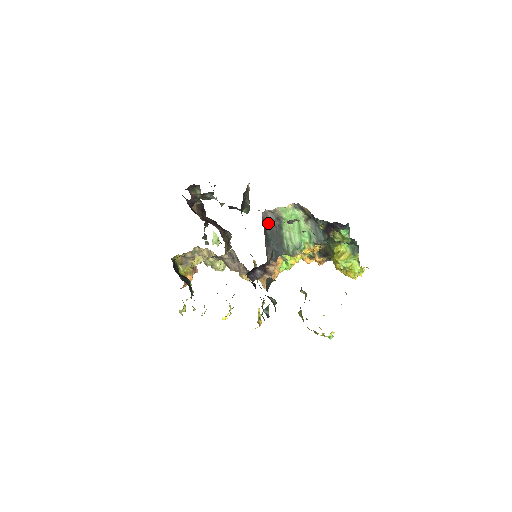
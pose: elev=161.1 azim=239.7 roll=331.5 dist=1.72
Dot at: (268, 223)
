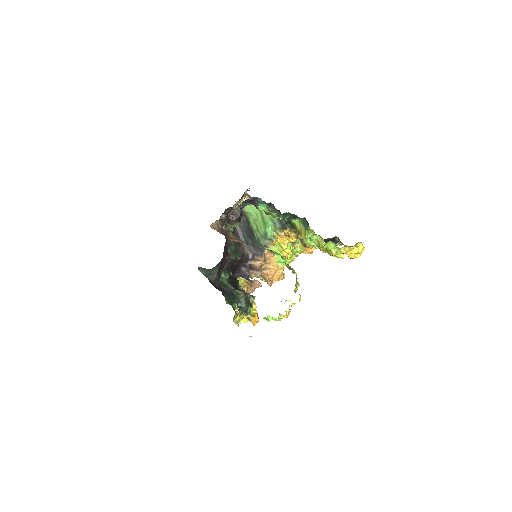
Dot at: occluded
